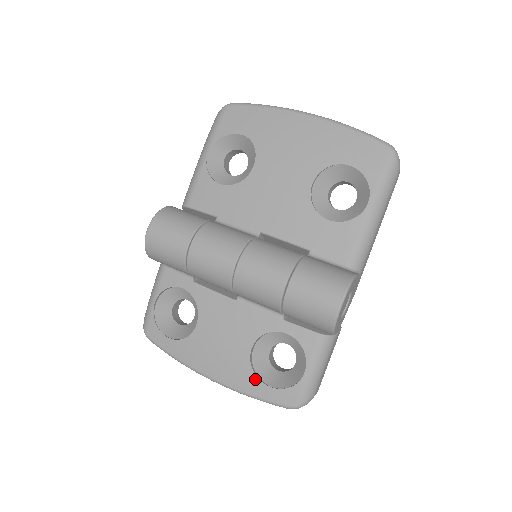
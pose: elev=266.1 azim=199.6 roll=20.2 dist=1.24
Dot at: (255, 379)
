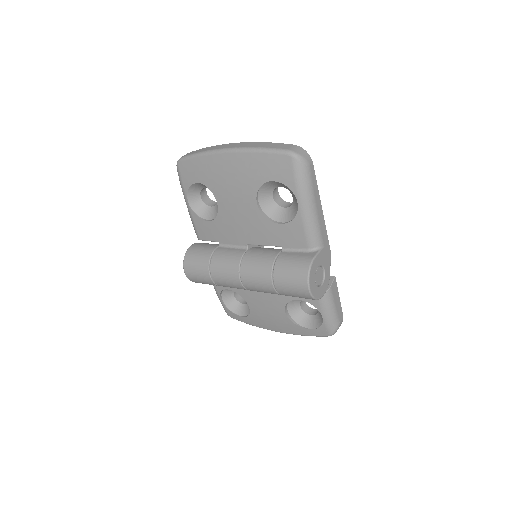
Dot at: (299, 327)
